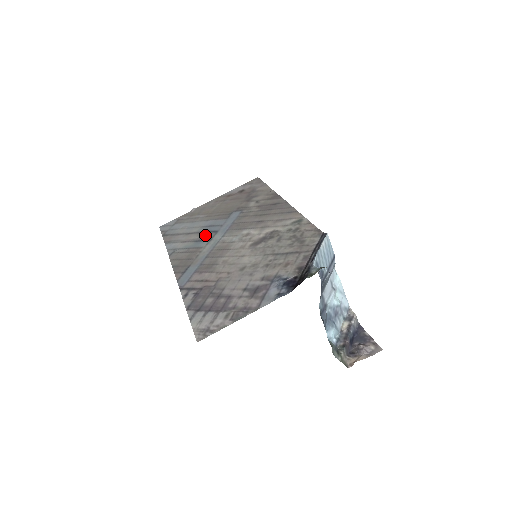
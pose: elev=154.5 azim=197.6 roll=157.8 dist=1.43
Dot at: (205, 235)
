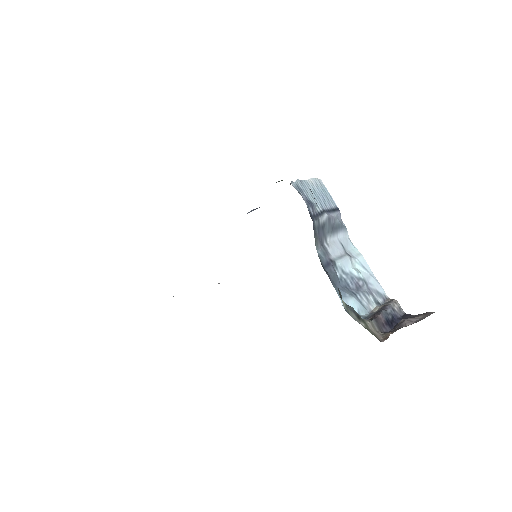
Dot at: occluded
